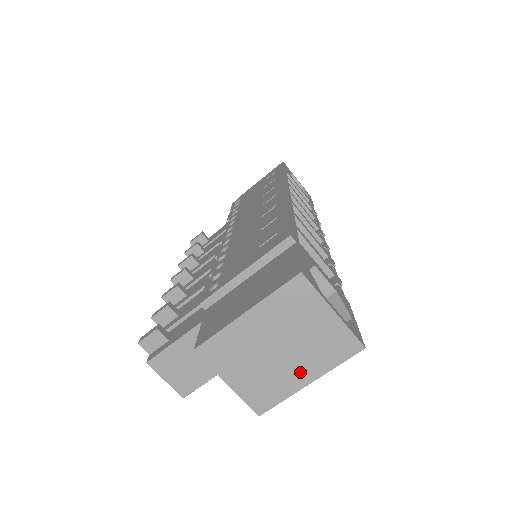
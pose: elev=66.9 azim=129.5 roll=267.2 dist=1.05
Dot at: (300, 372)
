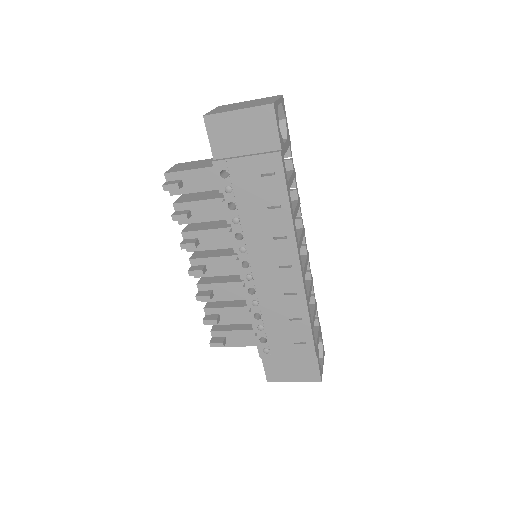
Dot at: occluded
